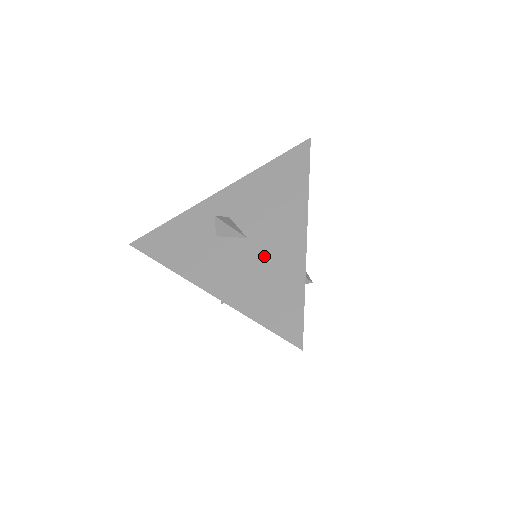
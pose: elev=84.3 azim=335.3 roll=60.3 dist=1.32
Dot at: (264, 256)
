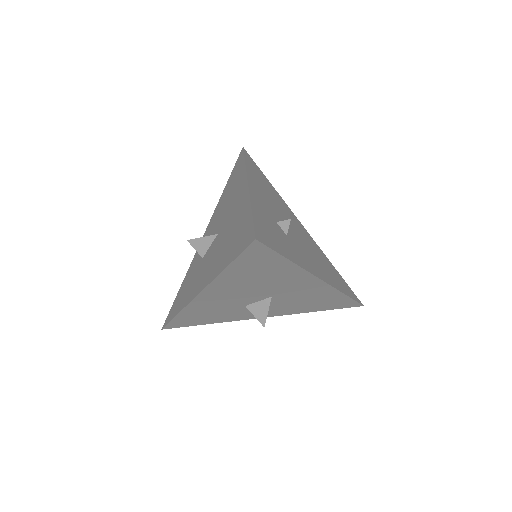
Dot at: (227, 228)
